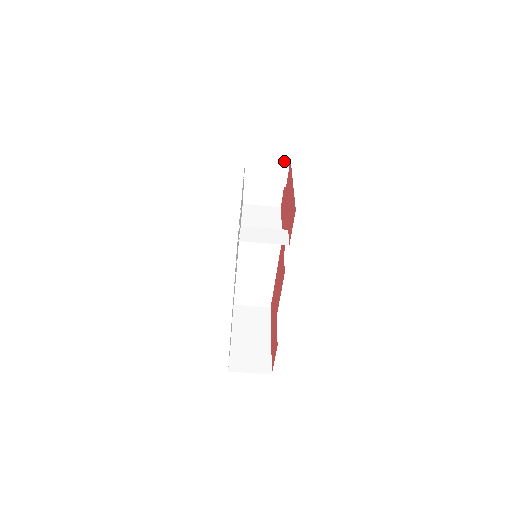
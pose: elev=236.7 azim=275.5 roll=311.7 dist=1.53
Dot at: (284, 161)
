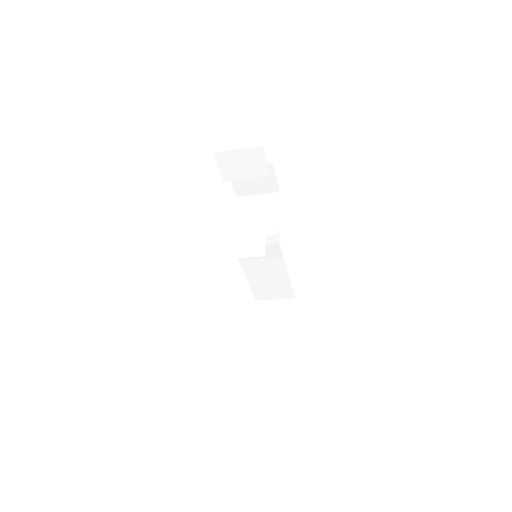
Dot at: (257, 149)
